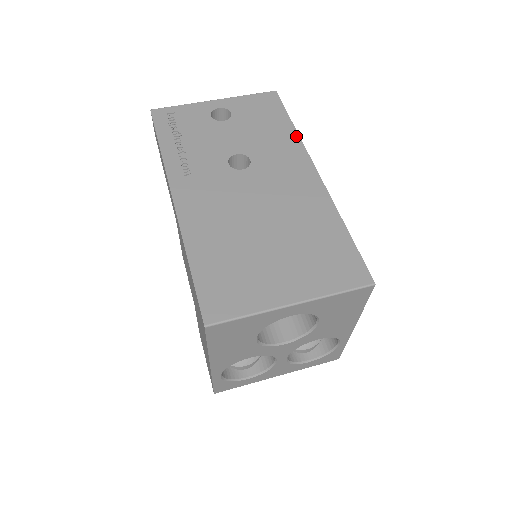
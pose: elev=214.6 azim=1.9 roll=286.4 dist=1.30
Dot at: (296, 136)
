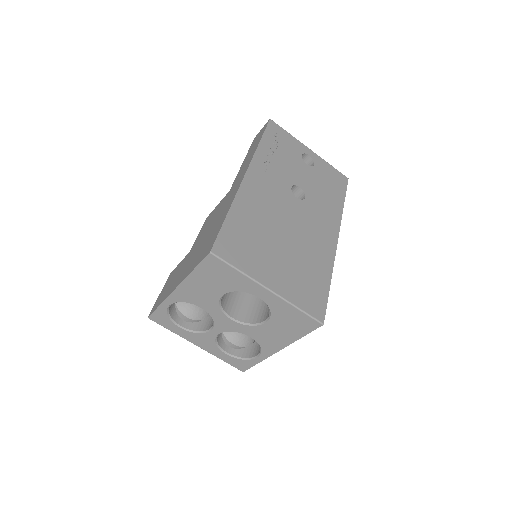
Dot at: (341, 211)
